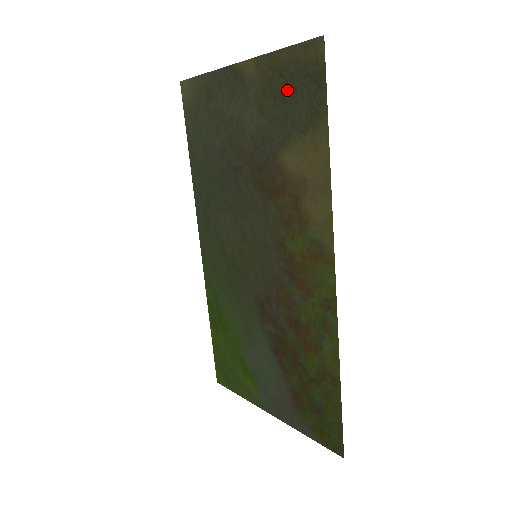
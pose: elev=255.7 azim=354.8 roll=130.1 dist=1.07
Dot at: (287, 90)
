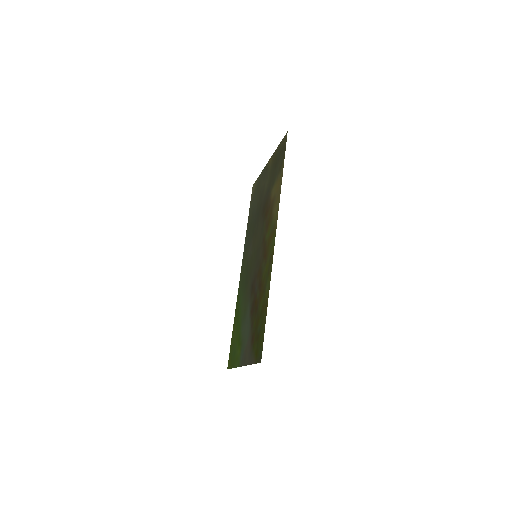
Dot at: (277, 161)
